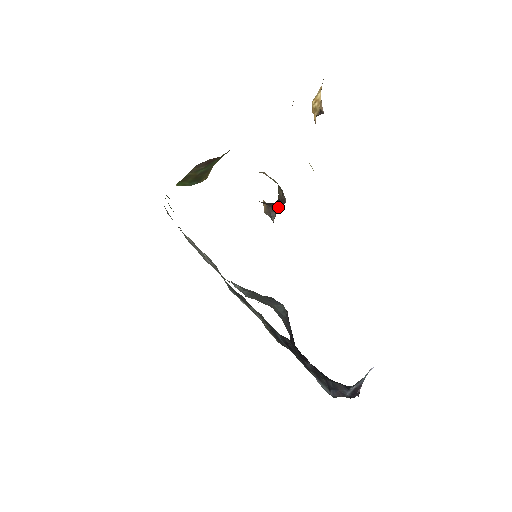
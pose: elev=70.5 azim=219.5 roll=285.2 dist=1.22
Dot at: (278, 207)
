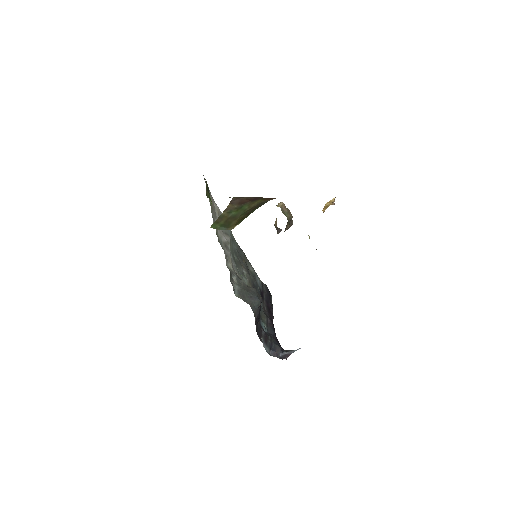
Dot at: occluded
